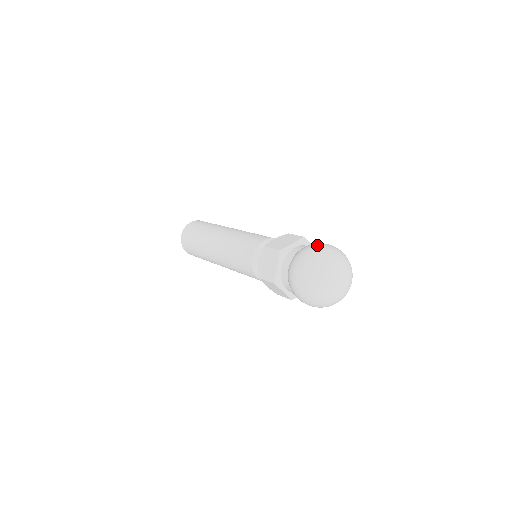
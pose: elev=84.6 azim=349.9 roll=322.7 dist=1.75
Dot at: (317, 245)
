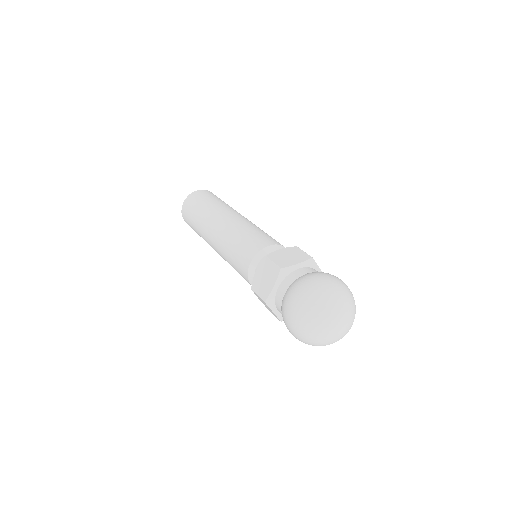
Dot at: (294, 301)
